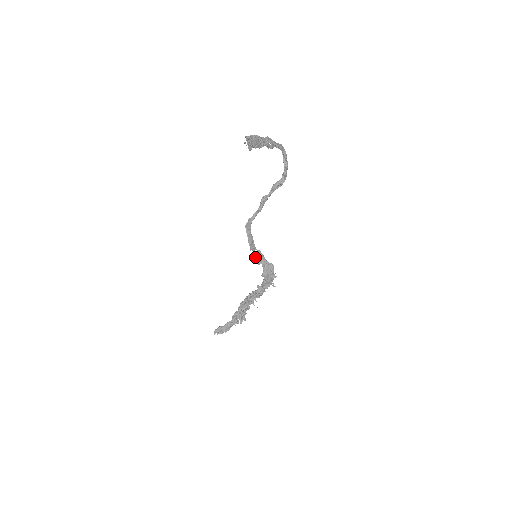
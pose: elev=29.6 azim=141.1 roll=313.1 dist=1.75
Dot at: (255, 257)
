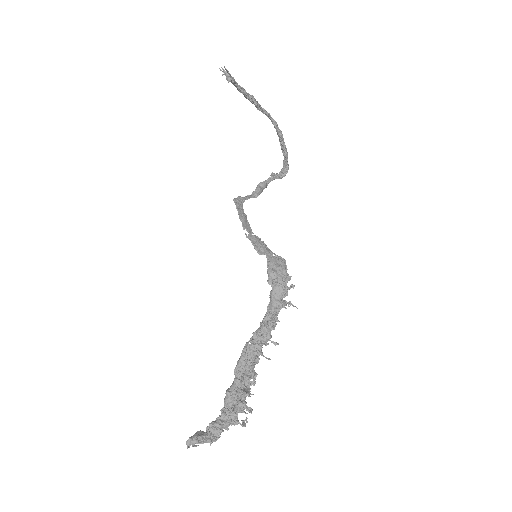
Dot at: (252, 242)
